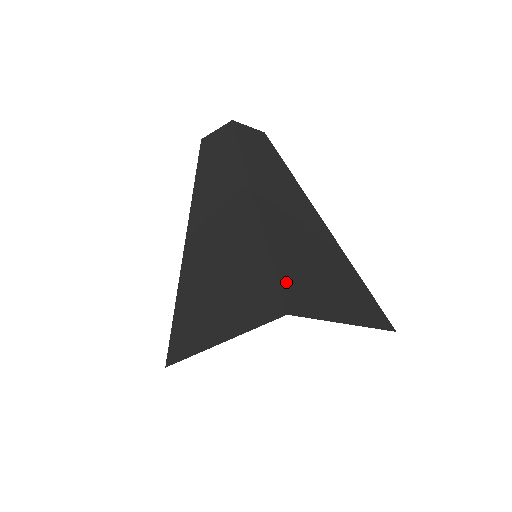
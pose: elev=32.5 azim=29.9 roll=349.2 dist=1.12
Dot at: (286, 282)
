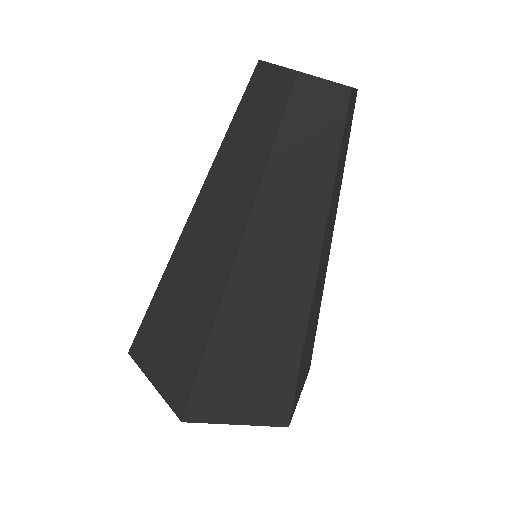
Dot at: (200, 391)
